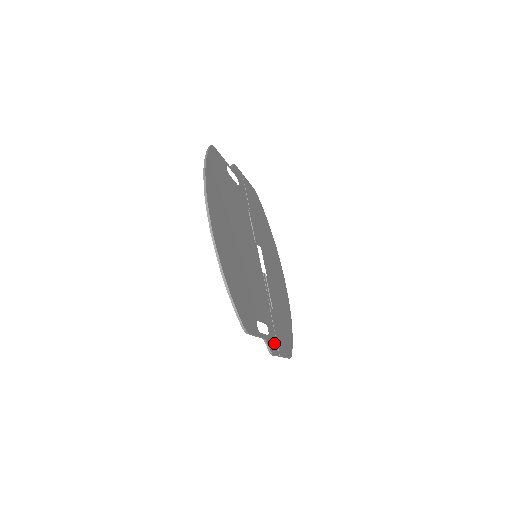
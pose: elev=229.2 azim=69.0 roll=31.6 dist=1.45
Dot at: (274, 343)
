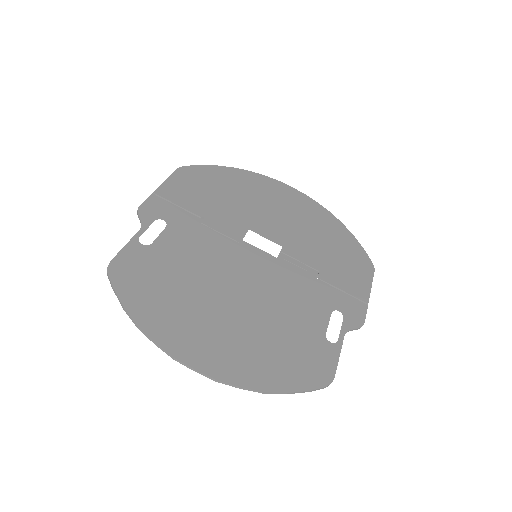
Dot at: (353, 307)
